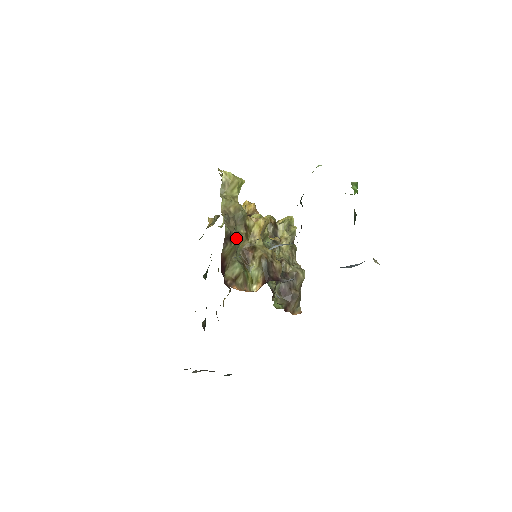
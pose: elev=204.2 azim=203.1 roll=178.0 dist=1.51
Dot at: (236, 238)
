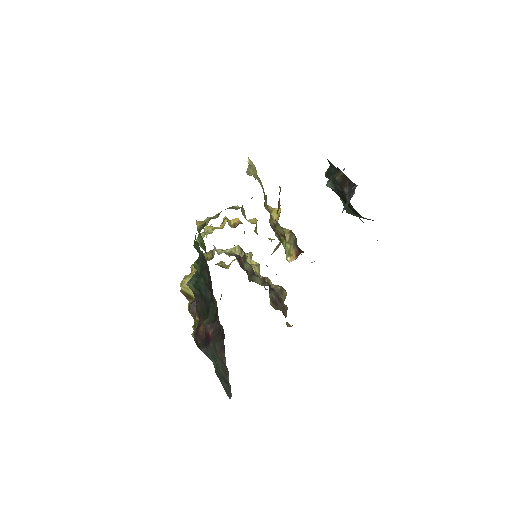
Dot at: occluded
